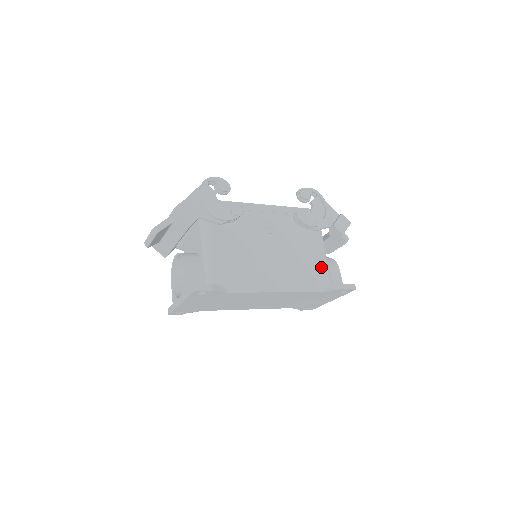
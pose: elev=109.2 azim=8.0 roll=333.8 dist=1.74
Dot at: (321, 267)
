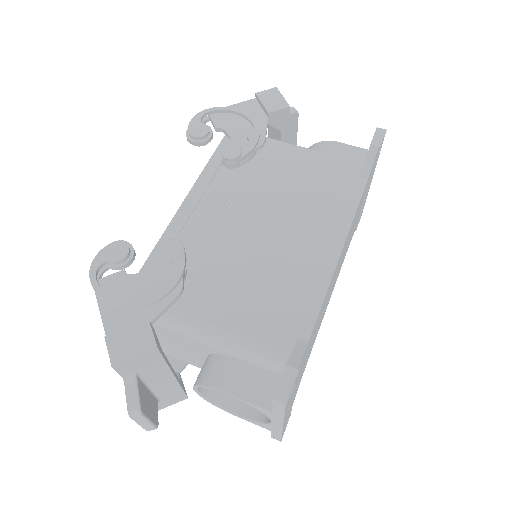
Dot at: (325, 165)
